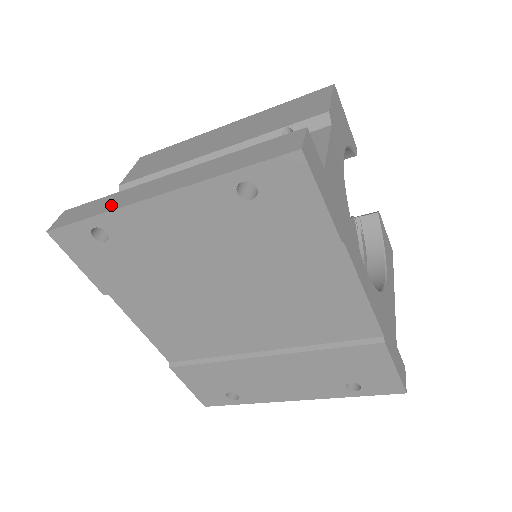
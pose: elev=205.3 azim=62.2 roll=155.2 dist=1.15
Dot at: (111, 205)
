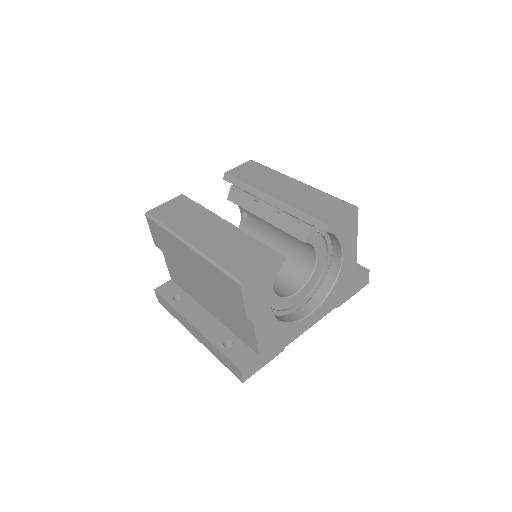
Dot at: (178, 319)
